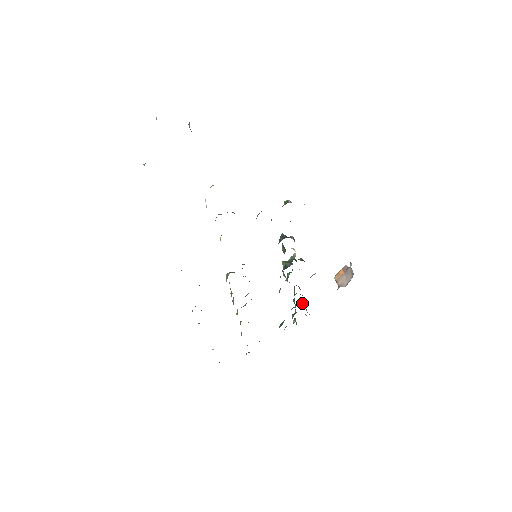
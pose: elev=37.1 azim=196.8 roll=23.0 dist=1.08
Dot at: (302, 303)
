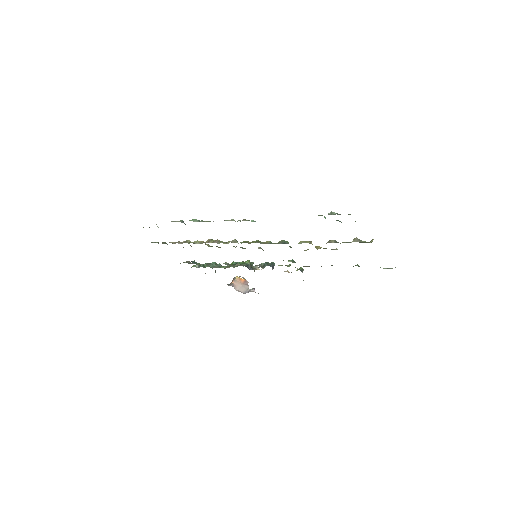
Dot at: (215, 270)
